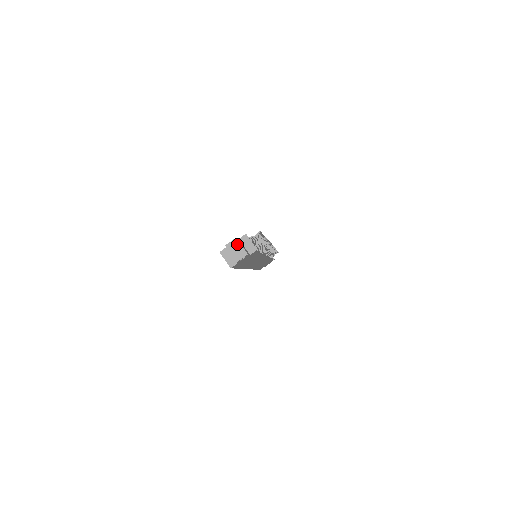
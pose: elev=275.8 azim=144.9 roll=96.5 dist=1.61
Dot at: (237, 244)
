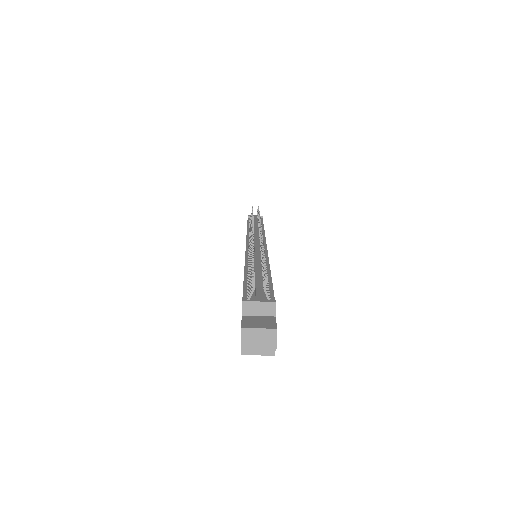
Dot at: (251, 333)
